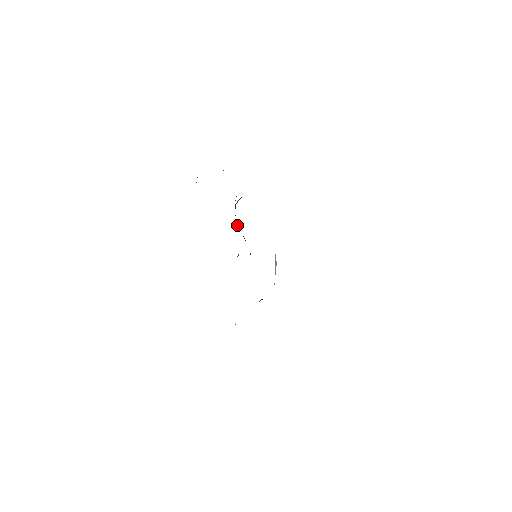
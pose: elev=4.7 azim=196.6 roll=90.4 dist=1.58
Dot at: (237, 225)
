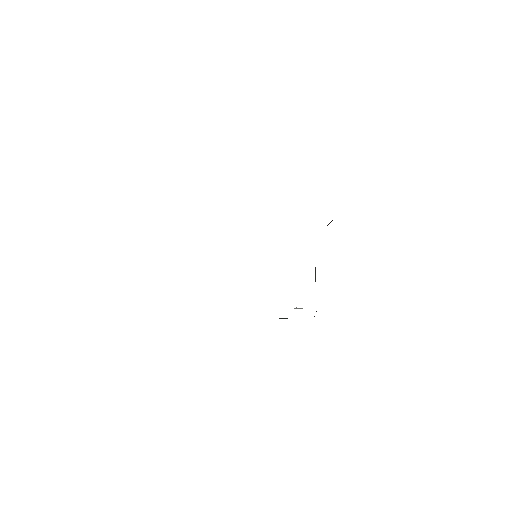
Dot at: occluded
